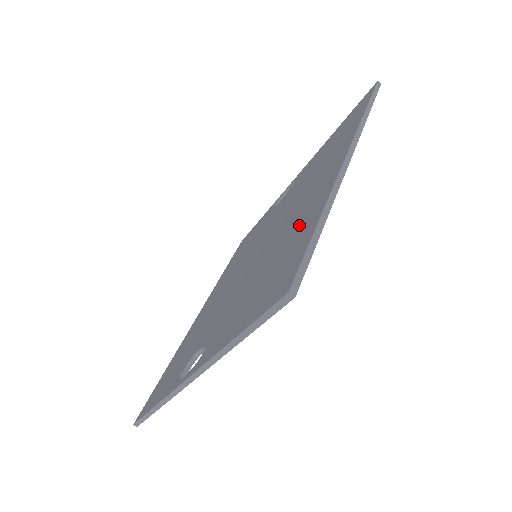
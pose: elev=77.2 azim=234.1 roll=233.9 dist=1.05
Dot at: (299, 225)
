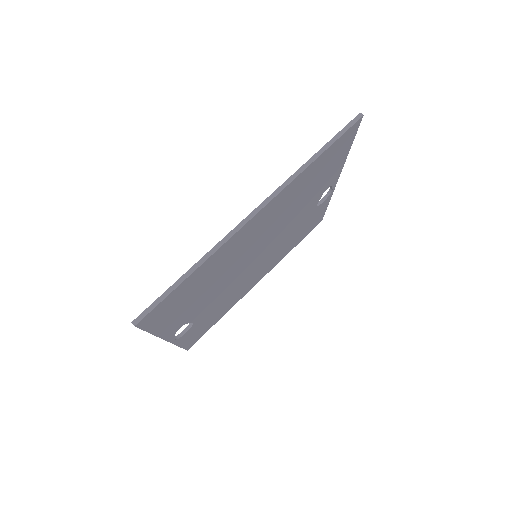
Dot at: occluded
